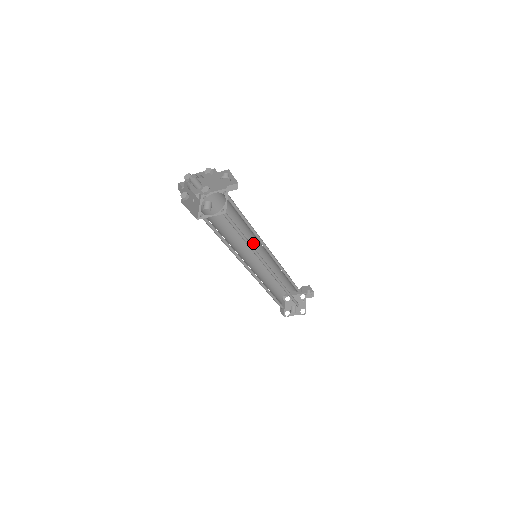
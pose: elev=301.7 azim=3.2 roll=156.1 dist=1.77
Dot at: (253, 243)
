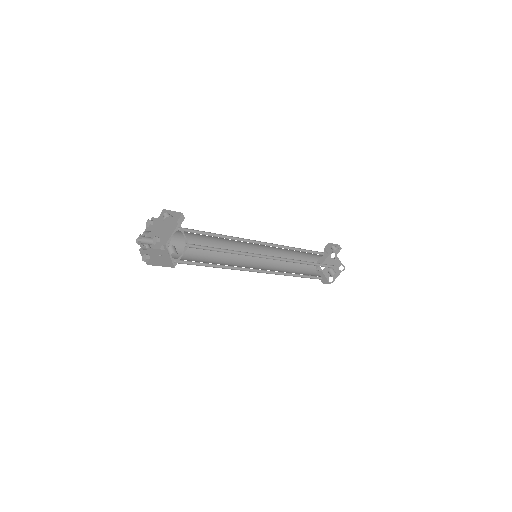
Dot at: (246, 247)
